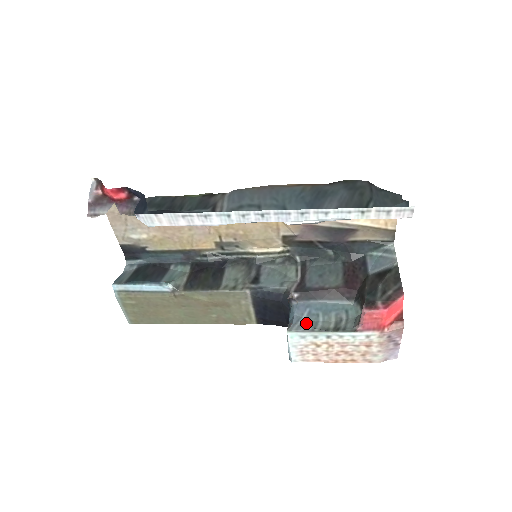
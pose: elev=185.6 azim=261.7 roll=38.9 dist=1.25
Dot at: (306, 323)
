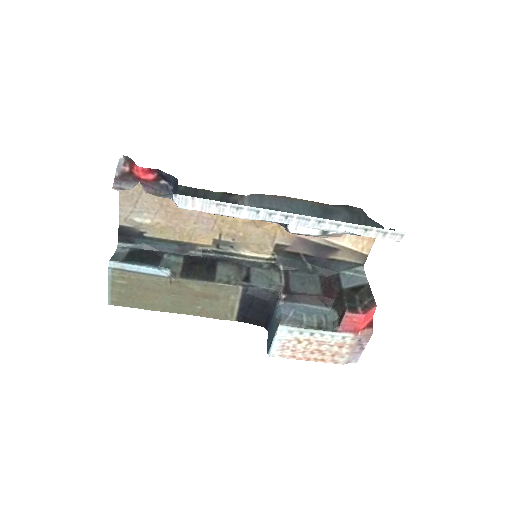
Dot at: (293, 320)
